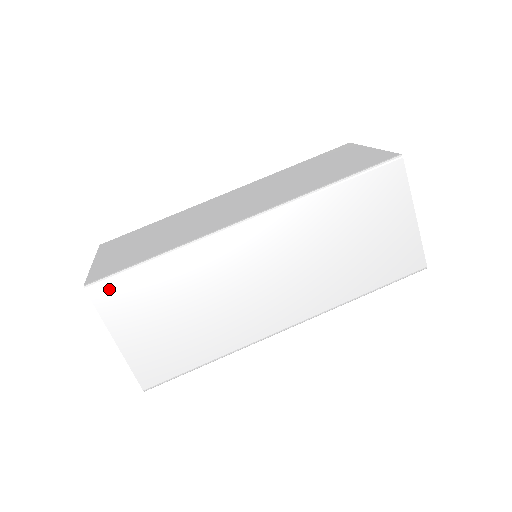
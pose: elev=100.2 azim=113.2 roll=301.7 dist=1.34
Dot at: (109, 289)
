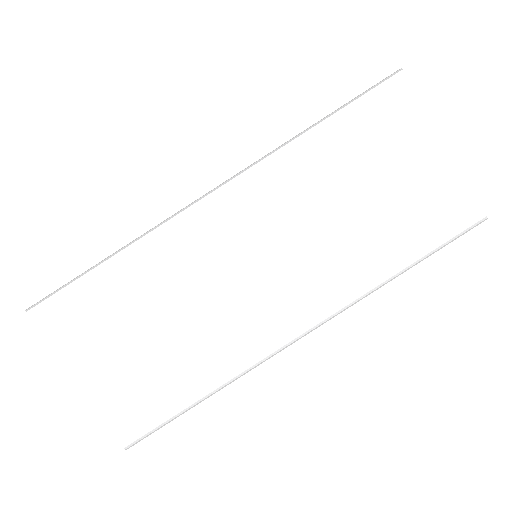
Dot at: (56, 309)
